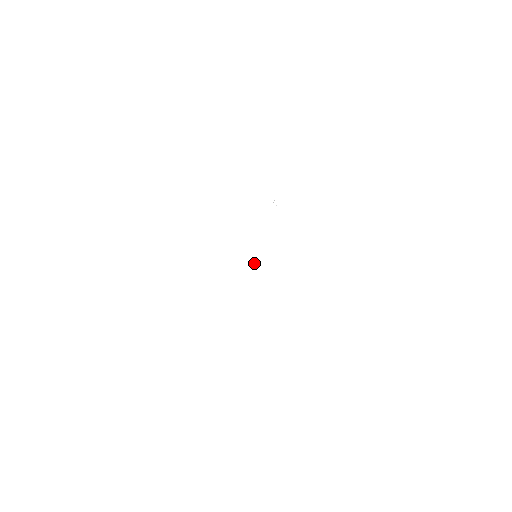
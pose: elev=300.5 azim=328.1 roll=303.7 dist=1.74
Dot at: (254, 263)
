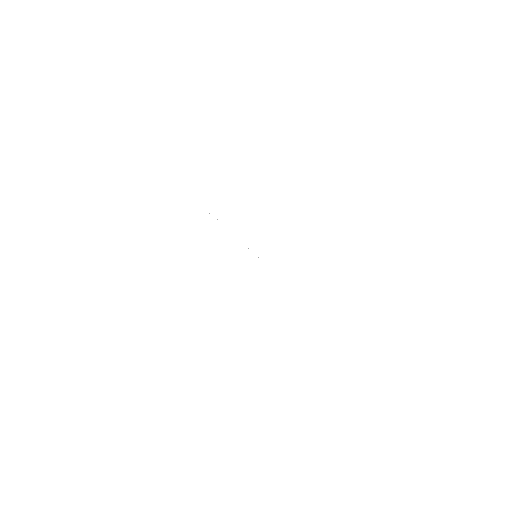
Dot at: occluded
